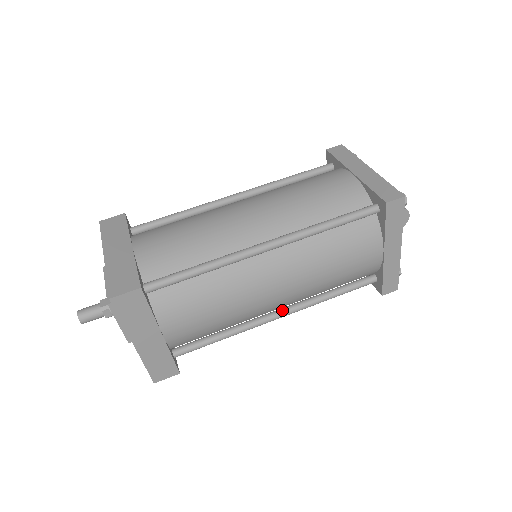
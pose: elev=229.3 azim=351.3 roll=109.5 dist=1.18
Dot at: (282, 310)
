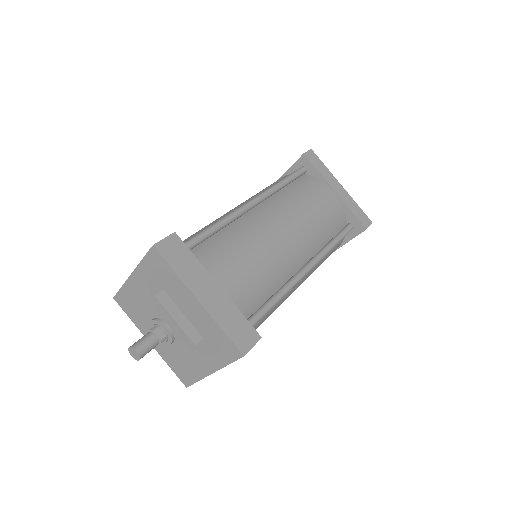
Dot at: occluded
